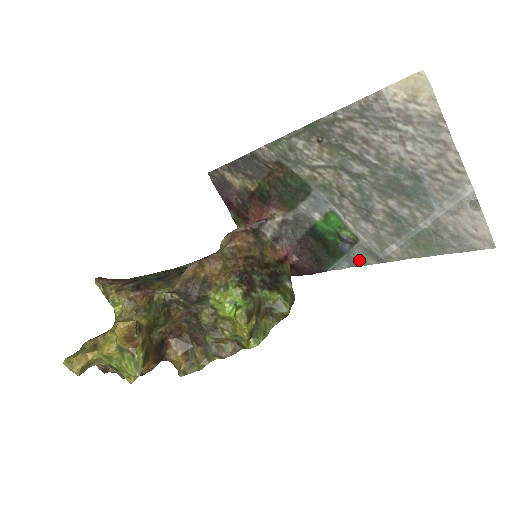
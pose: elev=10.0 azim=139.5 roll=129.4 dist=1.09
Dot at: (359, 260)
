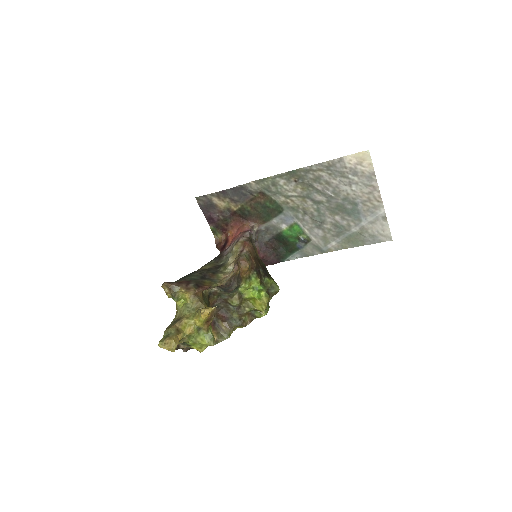
Dot at: (309, 253)
